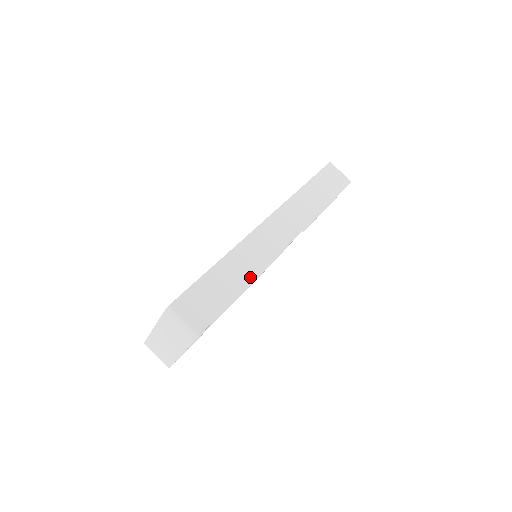
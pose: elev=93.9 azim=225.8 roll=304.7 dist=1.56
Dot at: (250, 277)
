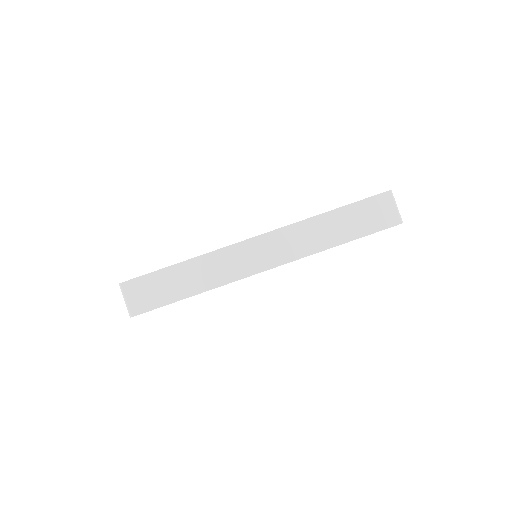
Dot at: (205, 287)
